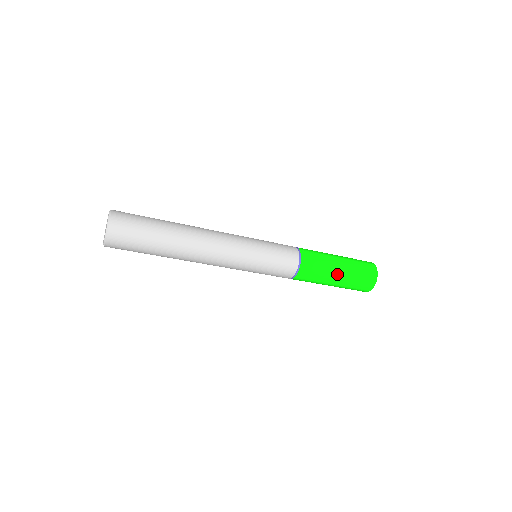
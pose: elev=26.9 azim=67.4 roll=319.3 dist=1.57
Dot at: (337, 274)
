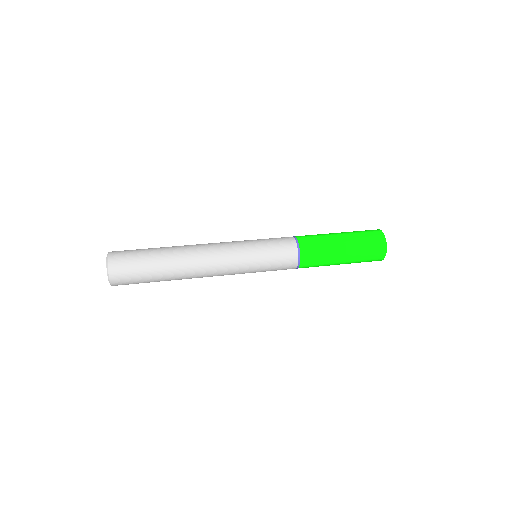
Dot at: (337, 264)
